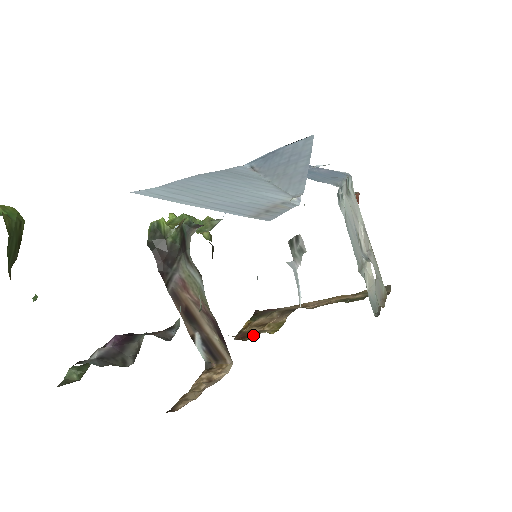
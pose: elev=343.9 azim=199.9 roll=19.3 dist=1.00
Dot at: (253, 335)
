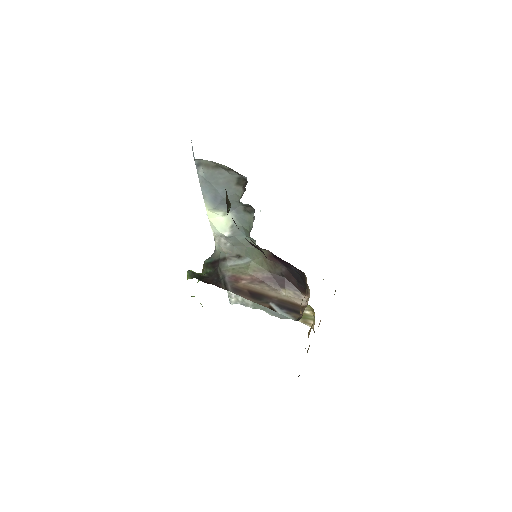
Dot at: occluded
